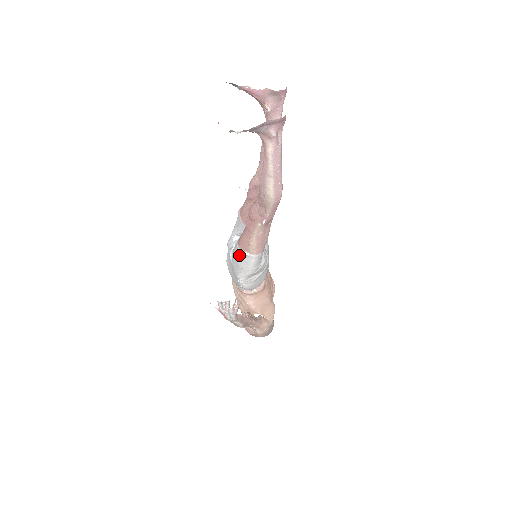
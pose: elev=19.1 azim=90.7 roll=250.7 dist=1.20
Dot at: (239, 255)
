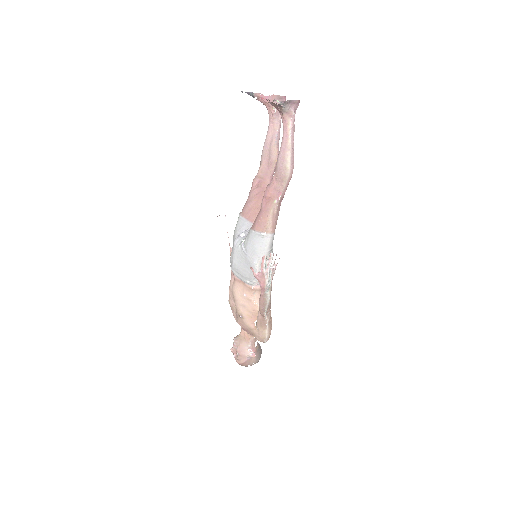
Dot at: (256, 238)
